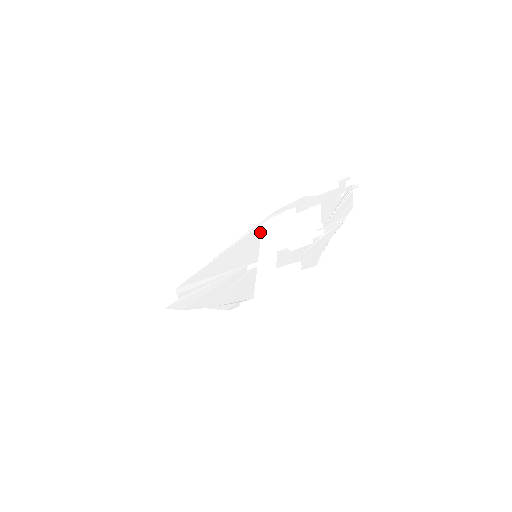
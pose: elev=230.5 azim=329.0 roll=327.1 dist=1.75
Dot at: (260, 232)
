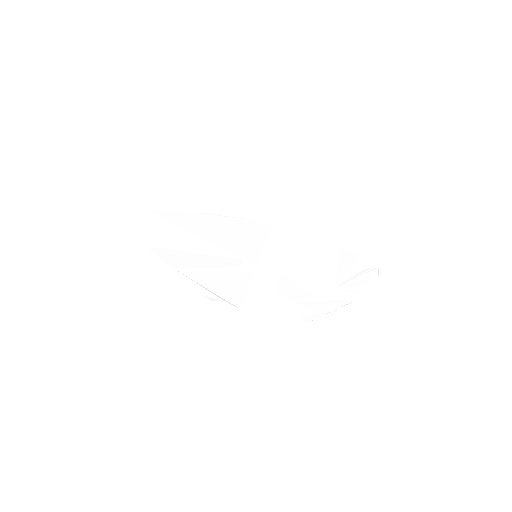
Dot at: (268, 230)
